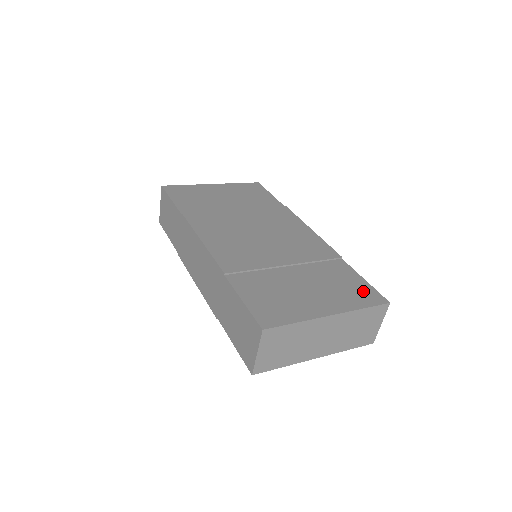
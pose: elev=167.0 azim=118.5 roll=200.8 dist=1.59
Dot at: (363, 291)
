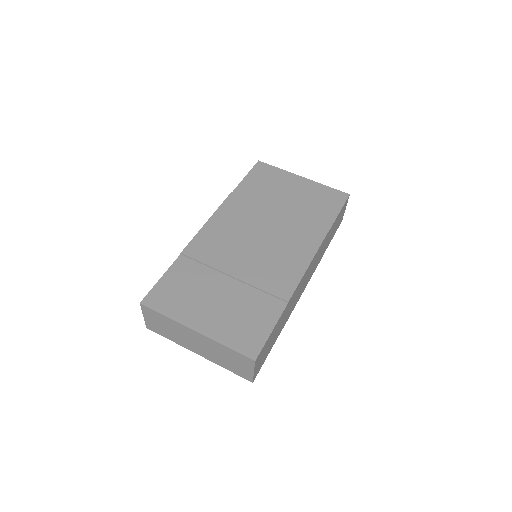
Dot at: (252, 336)
